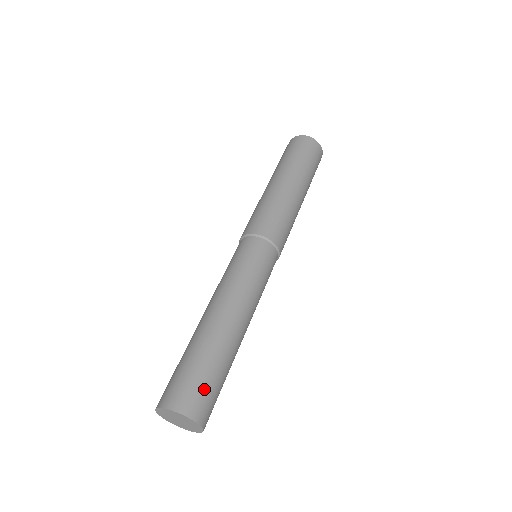
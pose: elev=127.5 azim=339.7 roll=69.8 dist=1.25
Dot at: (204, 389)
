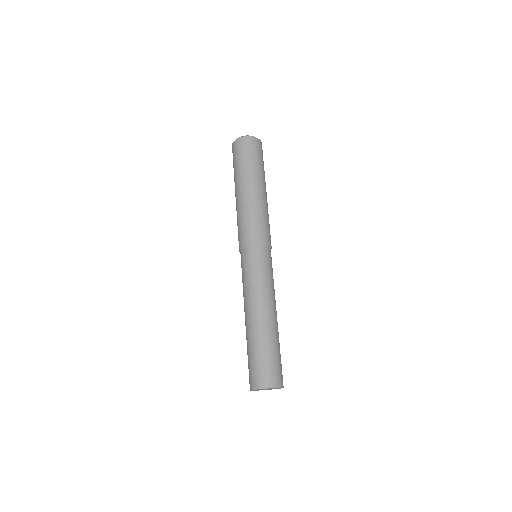
Dot at: (264, 367)
